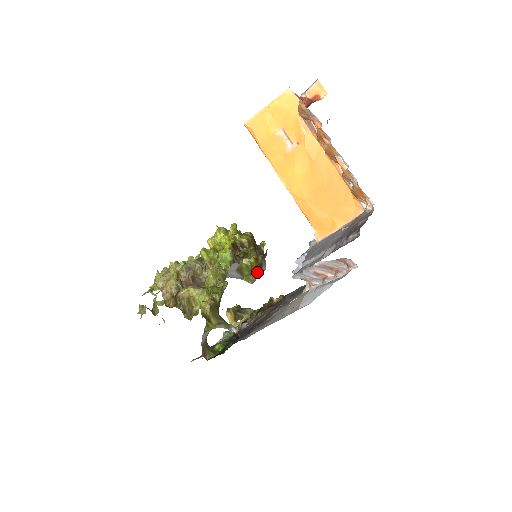
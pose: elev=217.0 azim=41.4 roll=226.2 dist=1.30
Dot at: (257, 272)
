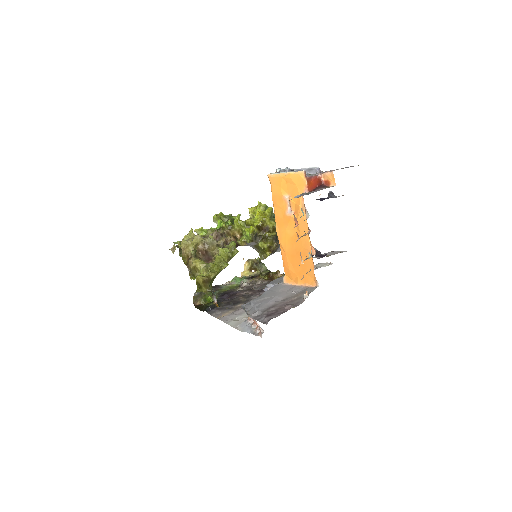
Dot at: (267, 255)
